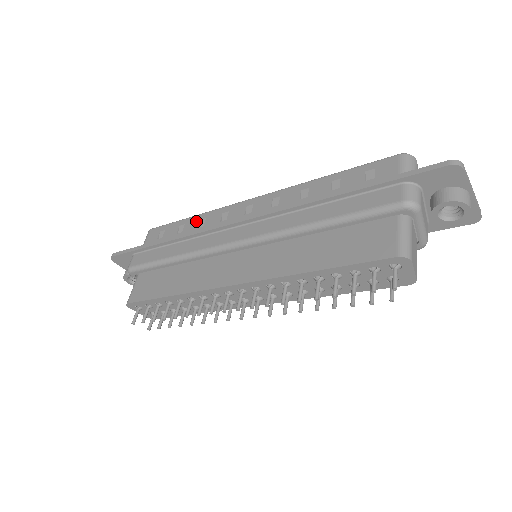
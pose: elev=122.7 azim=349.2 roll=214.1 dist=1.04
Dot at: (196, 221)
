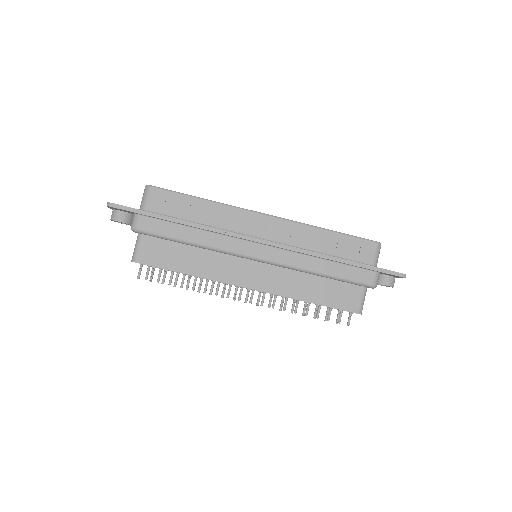
Dot at: (211, 209)
